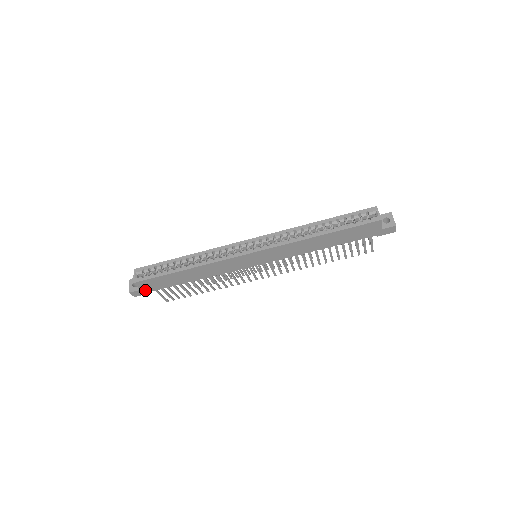
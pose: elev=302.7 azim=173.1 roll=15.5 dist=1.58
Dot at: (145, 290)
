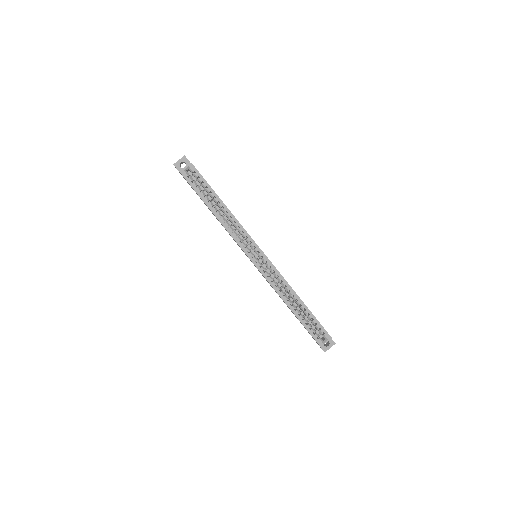
Dot at: occluded
